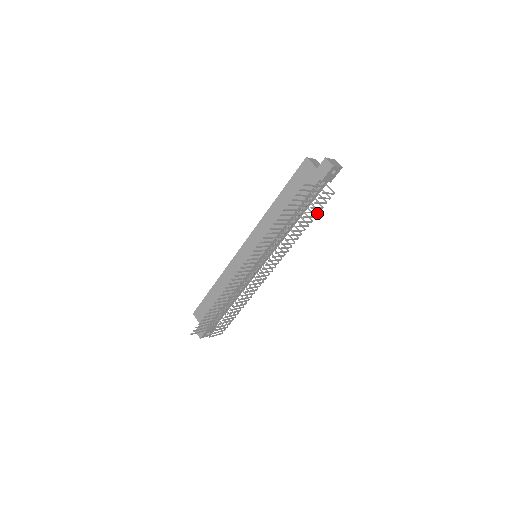
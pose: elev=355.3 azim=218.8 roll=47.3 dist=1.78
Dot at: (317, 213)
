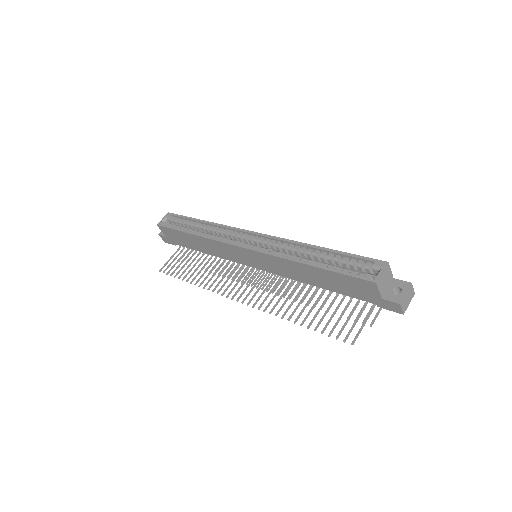
Dot at: occluded
